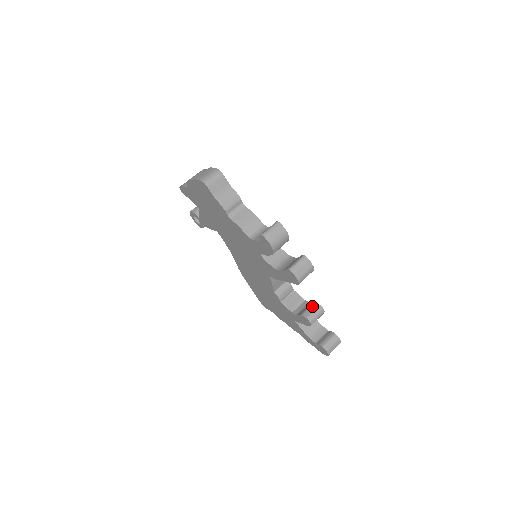
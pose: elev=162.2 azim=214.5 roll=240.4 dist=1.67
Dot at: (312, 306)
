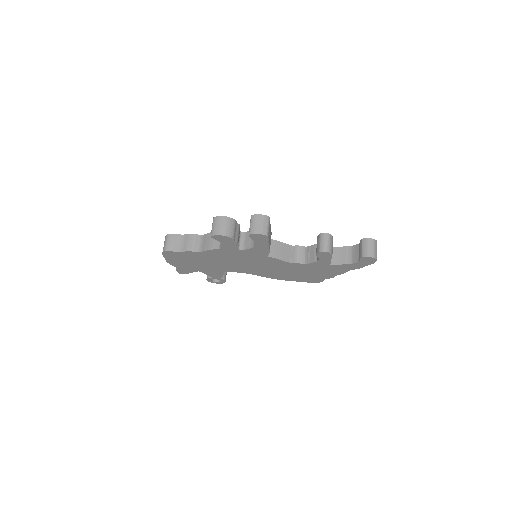
Dot at: (317, 241)
